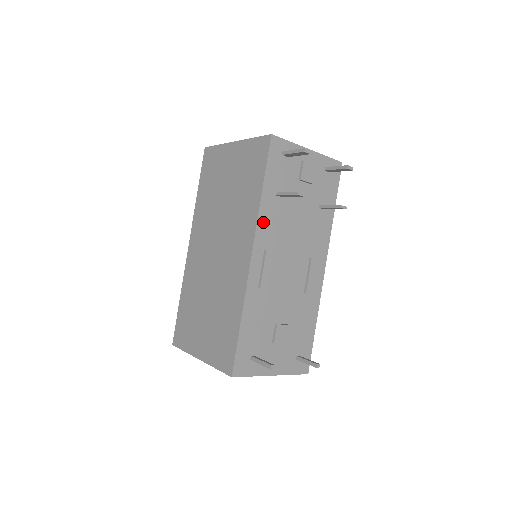
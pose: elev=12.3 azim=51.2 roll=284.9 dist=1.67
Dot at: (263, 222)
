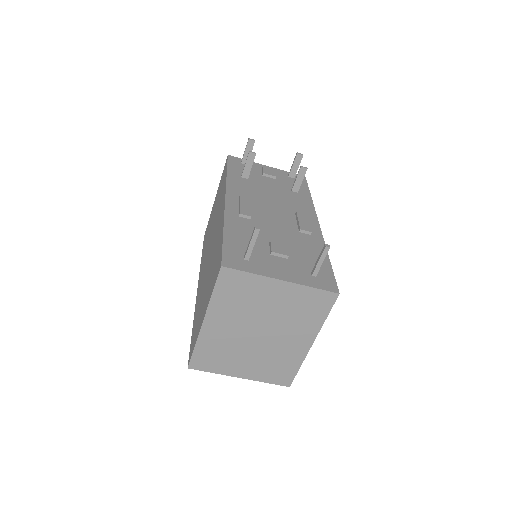
Dot at: (233, 186)
